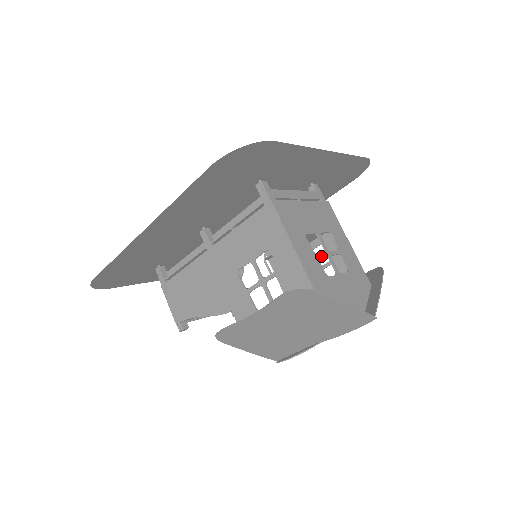
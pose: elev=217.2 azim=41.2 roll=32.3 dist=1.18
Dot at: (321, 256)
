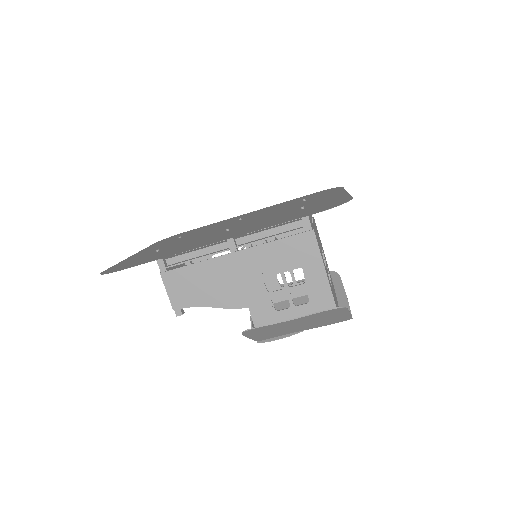
Dot at: (327, 272)
